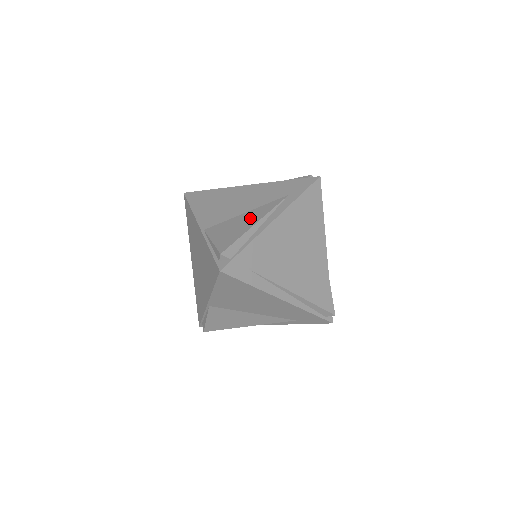
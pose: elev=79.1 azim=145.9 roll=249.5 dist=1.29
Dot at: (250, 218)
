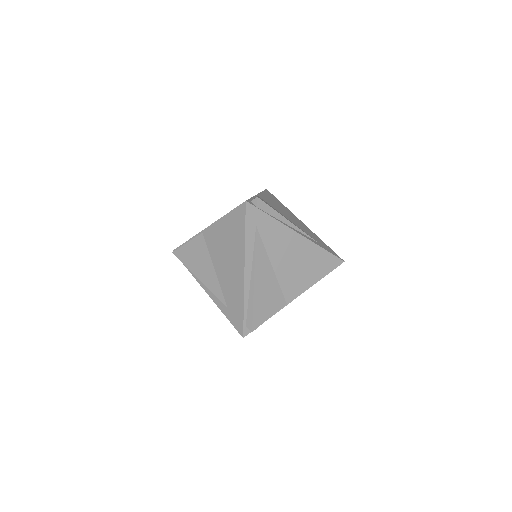
Dot at: occluded
